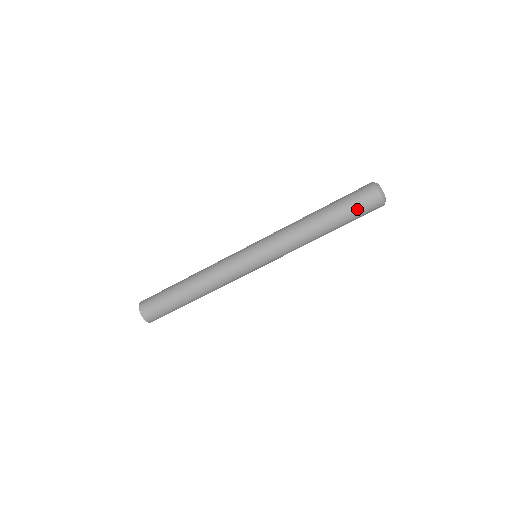
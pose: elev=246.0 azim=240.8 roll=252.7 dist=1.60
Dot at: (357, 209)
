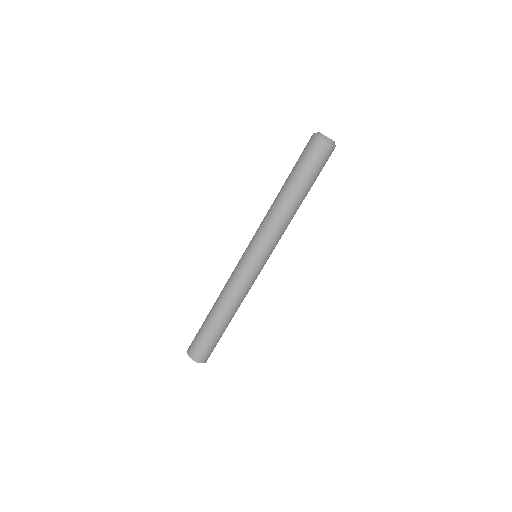
Dot at: (319, 169)
